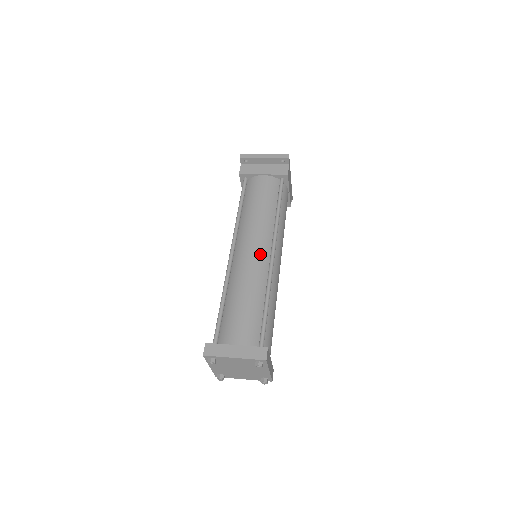
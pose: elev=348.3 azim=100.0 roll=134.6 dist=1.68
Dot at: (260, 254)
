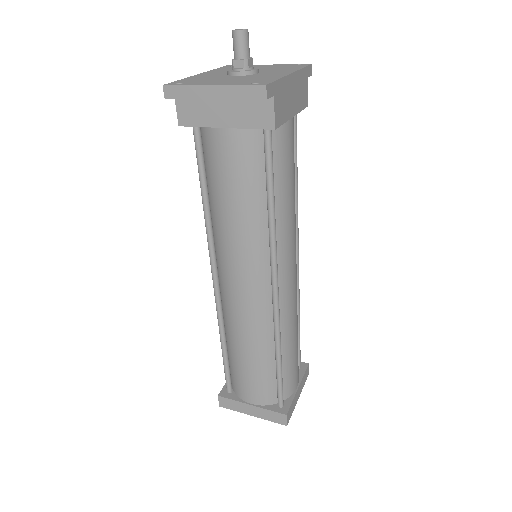
Dot at: (255, 297)
